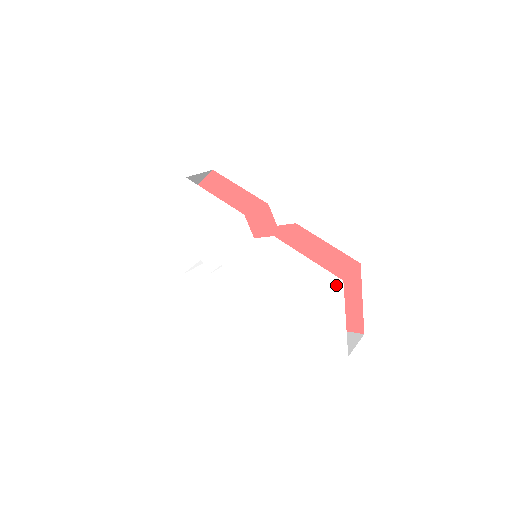
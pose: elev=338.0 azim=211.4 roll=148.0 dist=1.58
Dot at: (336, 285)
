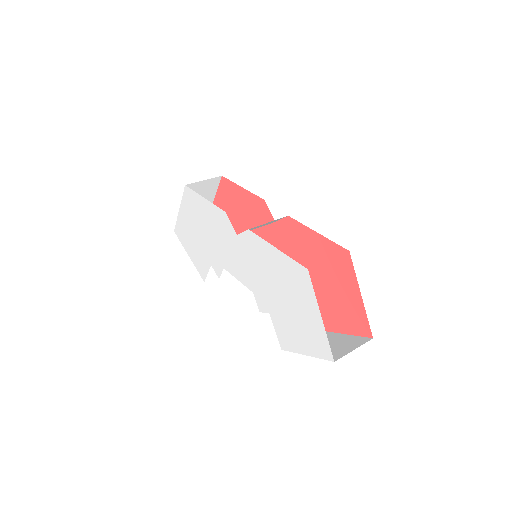
Dot at: (304, 275)
